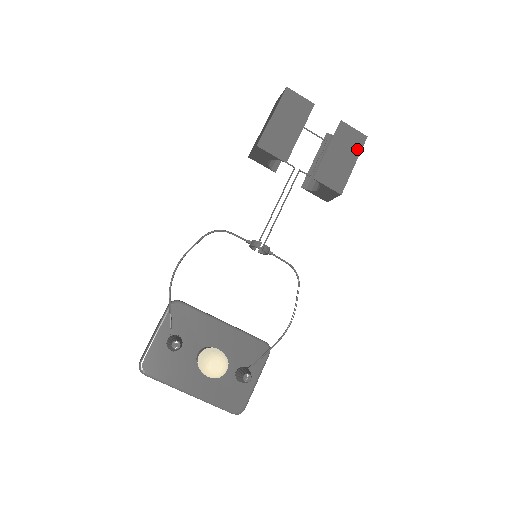
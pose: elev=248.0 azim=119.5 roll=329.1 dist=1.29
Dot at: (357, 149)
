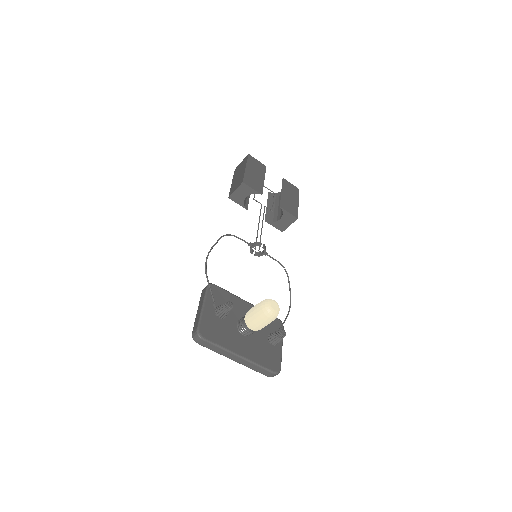
Dot at: (297, 195)
